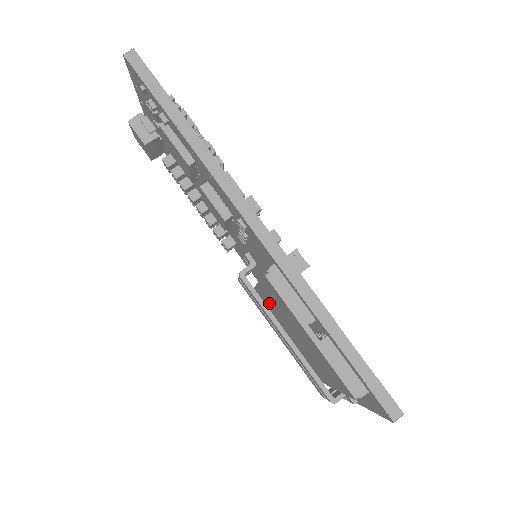
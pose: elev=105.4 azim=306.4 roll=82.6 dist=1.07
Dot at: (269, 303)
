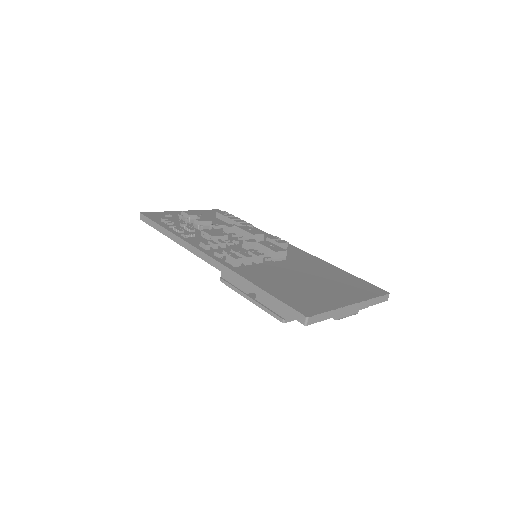
Dot at: occluded
